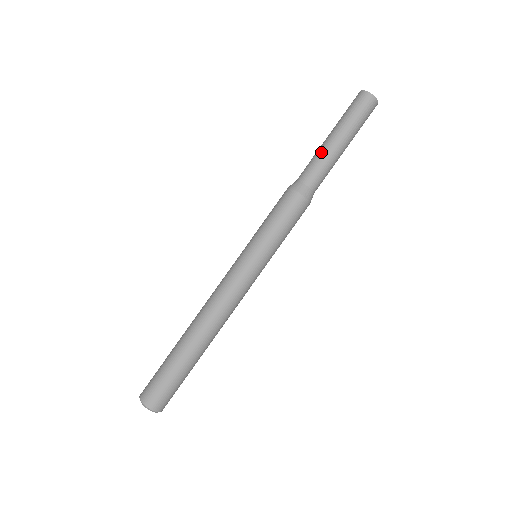
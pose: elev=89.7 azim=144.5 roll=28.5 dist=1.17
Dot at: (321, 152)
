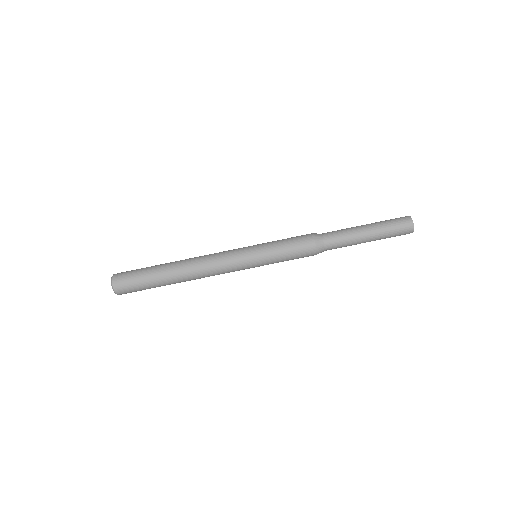
Dot at: (352, 232)
